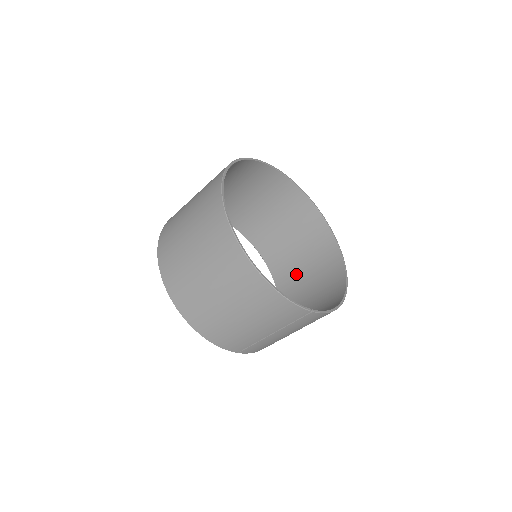
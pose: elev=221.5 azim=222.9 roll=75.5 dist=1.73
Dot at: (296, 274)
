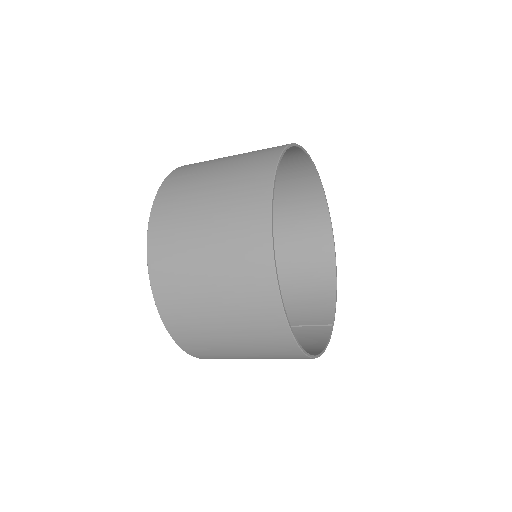
Dot at: occluded
